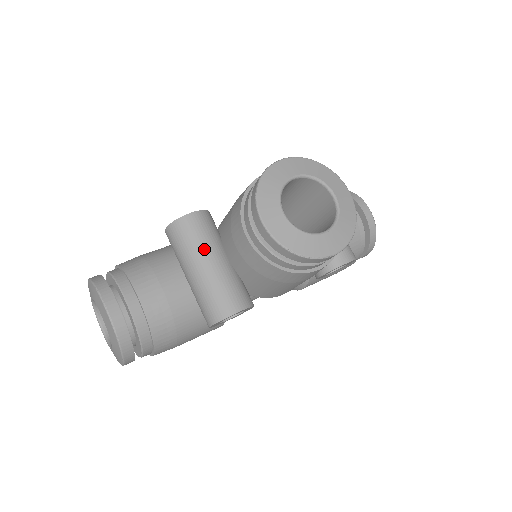
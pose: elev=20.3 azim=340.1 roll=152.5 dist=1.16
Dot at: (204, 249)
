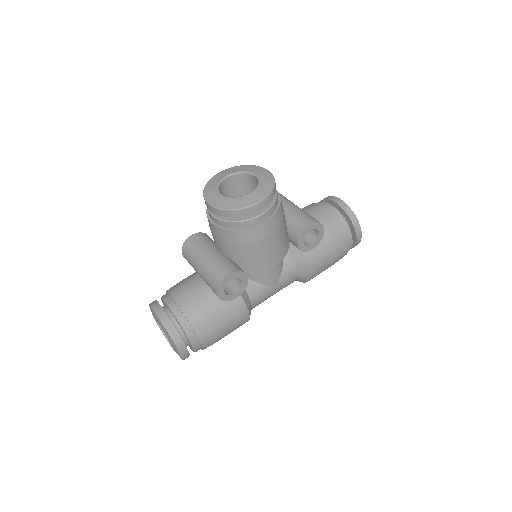
Dot at: (201, 250)
